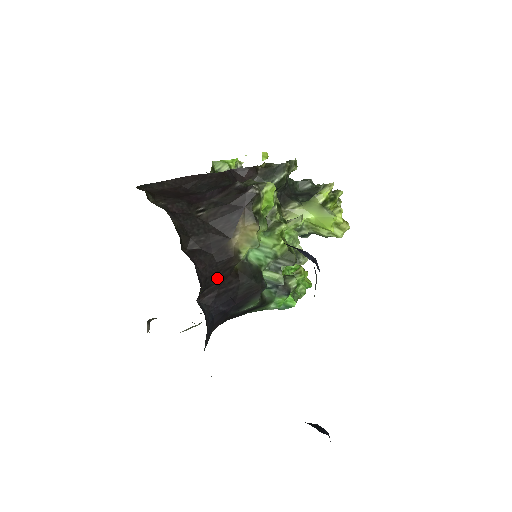
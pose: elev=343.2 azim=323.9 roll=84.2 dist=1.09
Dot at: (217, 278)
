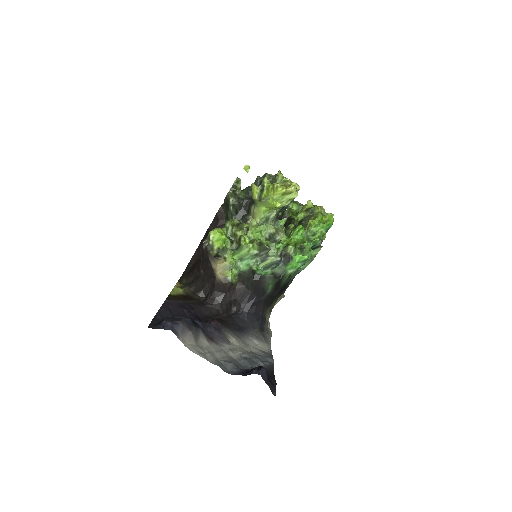
Dot at: (230, 296)
